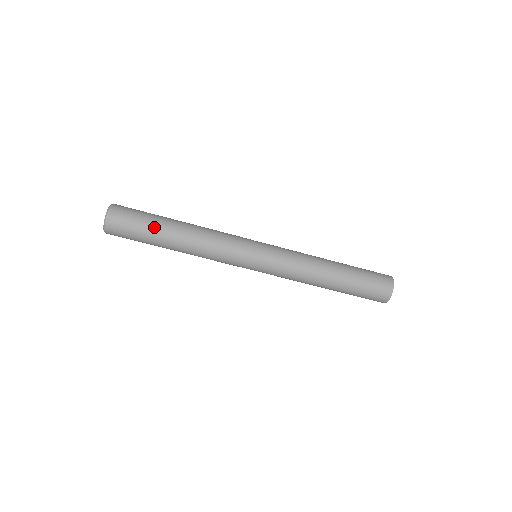
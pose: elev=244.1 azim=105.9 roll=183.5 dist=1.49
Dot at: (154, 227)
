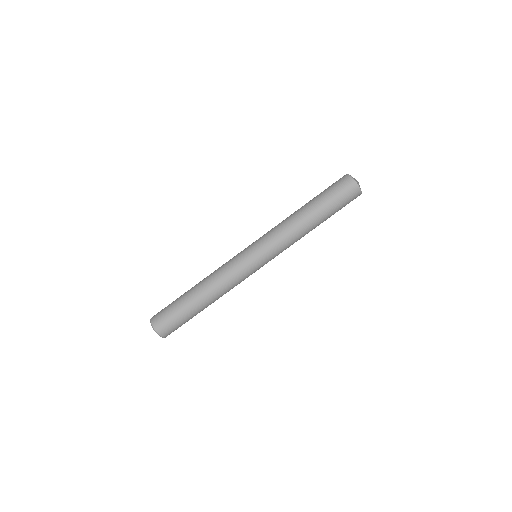
Dot at: (185, 309)
